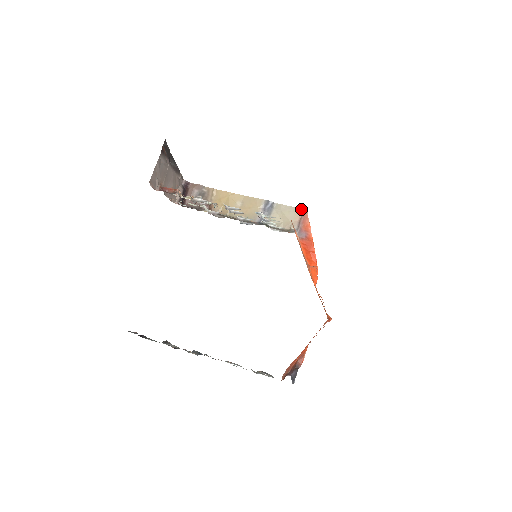
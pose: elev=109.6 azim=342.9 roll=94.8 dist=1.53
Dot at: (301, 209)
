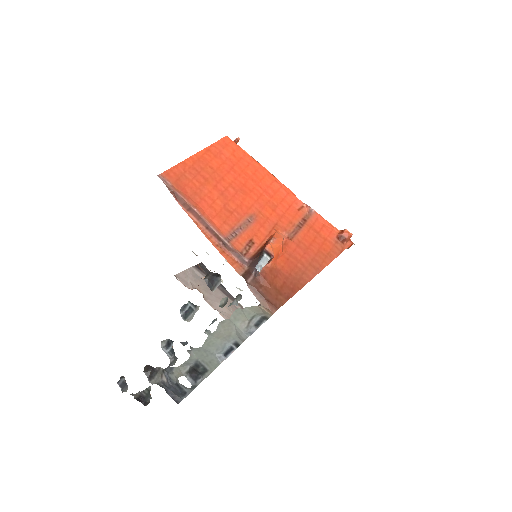
Dot at: occluded
